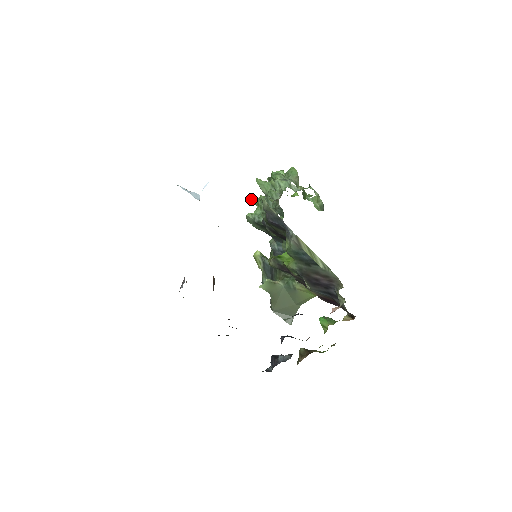
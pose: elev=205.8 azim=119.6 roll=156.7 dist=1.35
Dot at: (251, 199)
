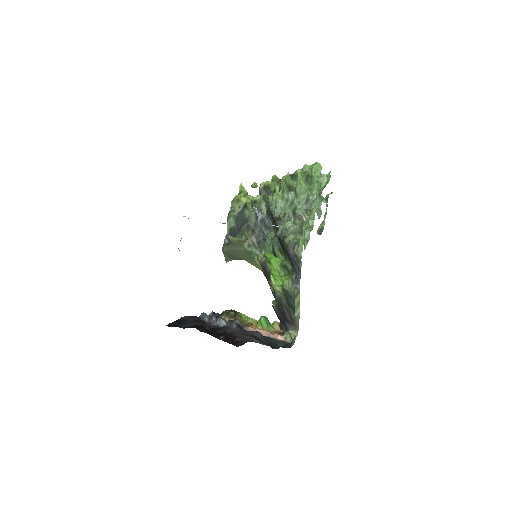
Dot at: (281, 181)
